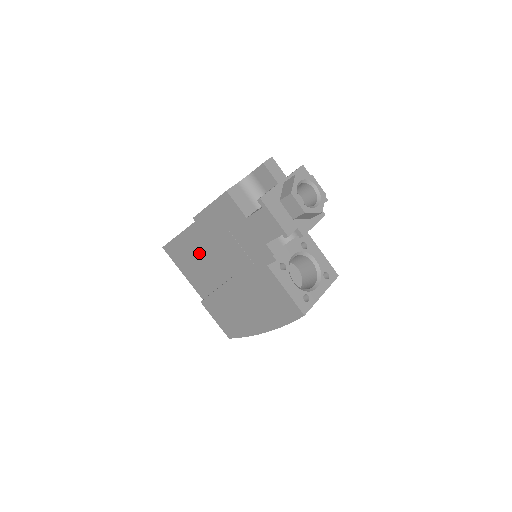
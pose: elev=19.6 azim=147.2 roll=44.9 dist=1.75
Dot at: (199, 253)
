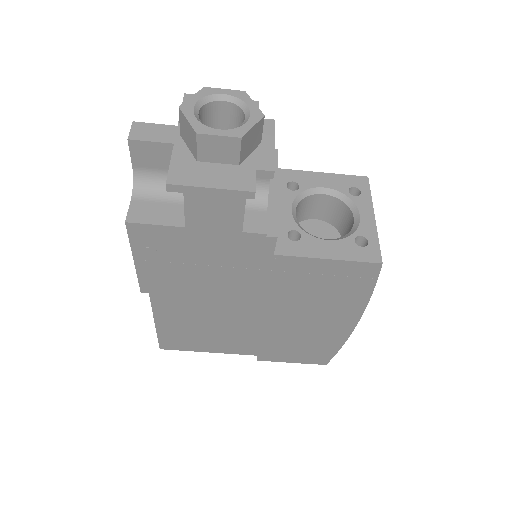
Dot at: (195, 319)
